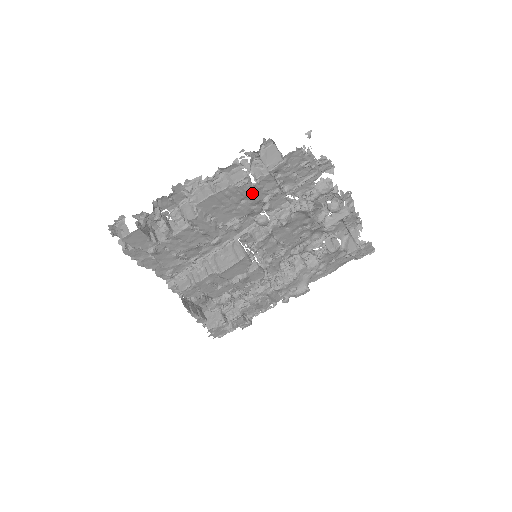
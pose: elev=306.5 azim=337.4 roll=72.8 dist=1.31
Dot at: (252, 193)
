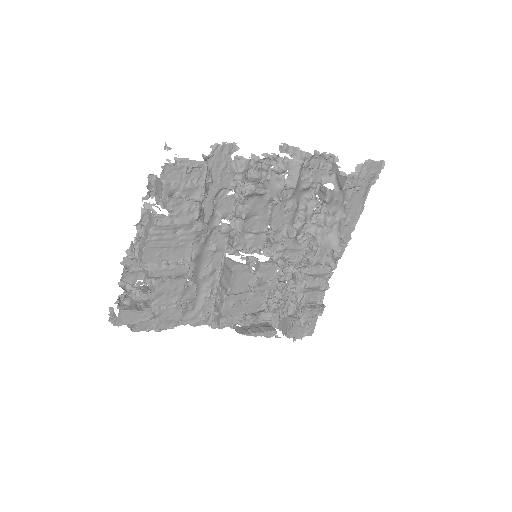
Dot at: (176, 222)
